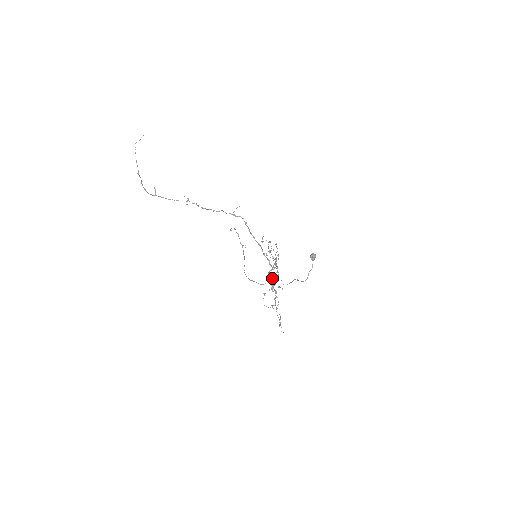
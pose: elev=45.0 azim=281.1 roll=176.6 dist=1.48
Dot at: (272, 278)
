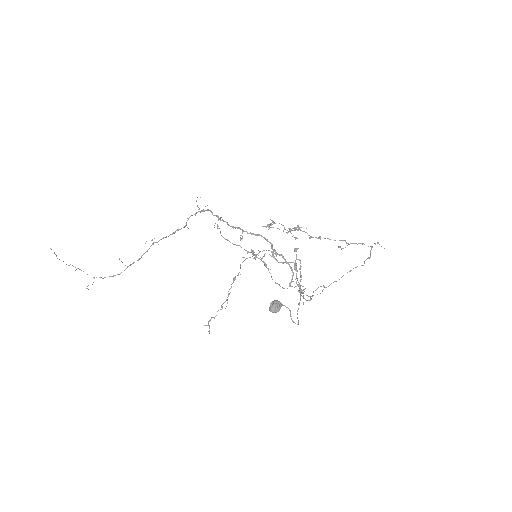
Dot at: occluded
